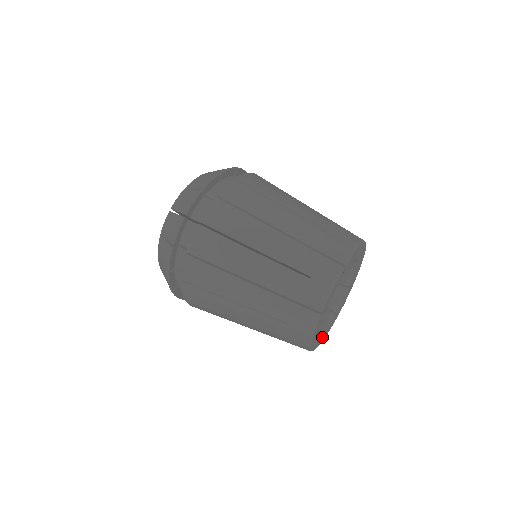
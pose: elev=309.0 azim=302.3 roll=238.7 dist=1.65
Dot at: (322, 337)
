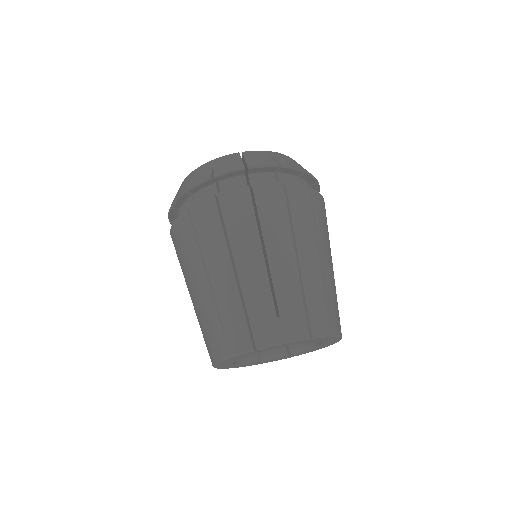
Dot at: (294, 355)
